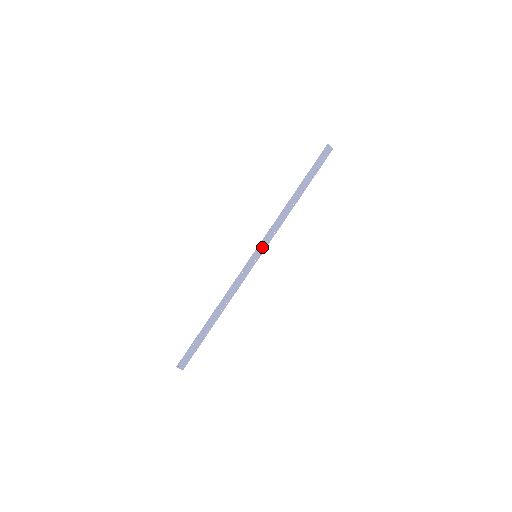
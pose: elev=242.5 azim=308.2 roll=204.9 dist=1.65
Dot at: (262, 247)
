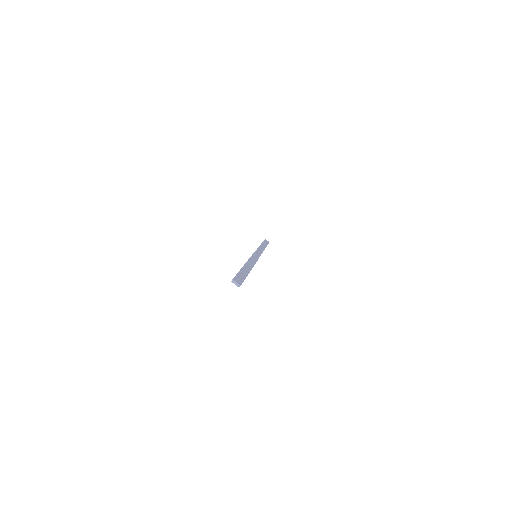
Dot at: (257, 254)
